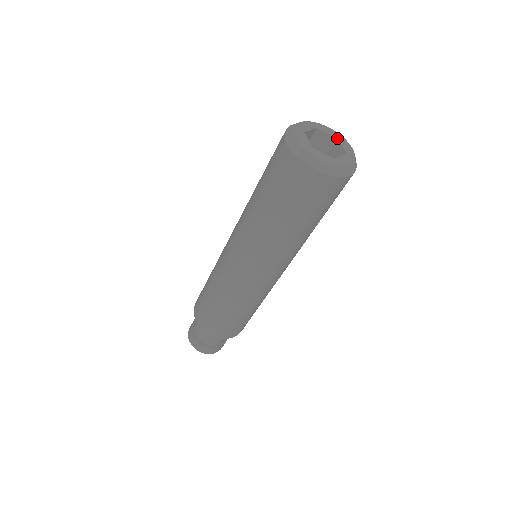
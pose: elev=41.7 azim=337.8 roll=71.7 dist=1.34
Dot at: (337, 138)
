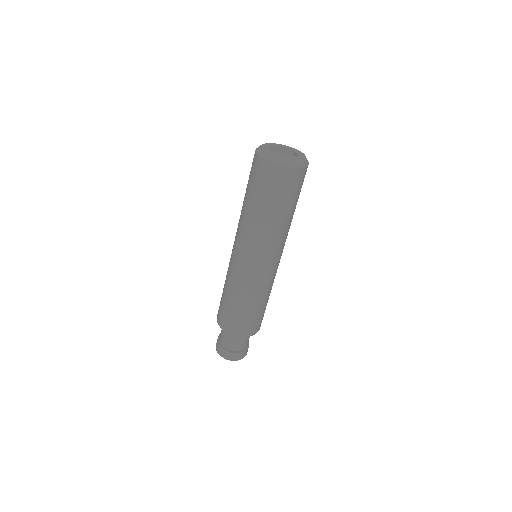
Dot at: (295, 151)
